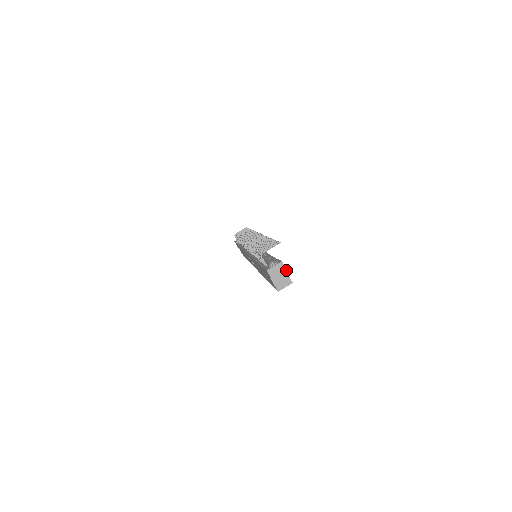
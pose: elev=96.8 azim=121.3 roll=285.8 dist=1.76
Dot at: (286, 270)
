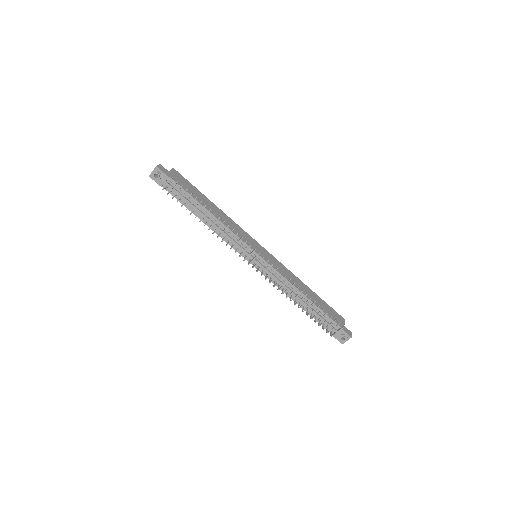
Dot at: (351, 334)
